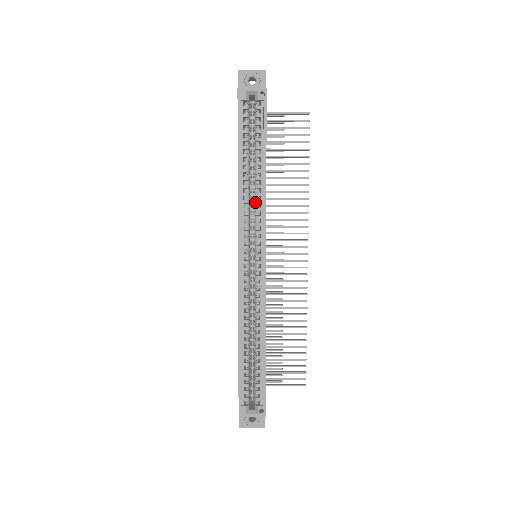
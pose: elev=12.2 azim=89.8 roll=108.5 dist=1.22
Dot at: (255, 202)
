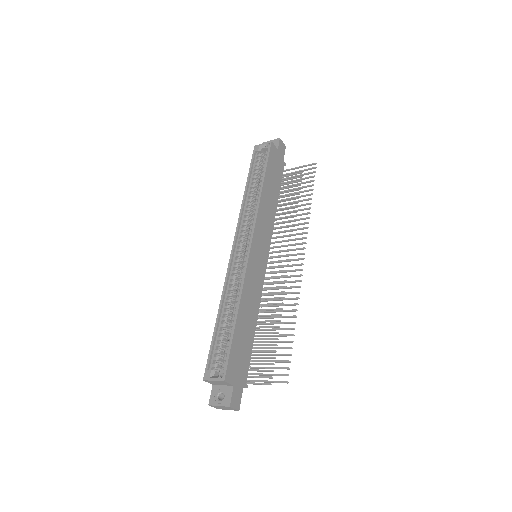
Dot at: (253, 209)
